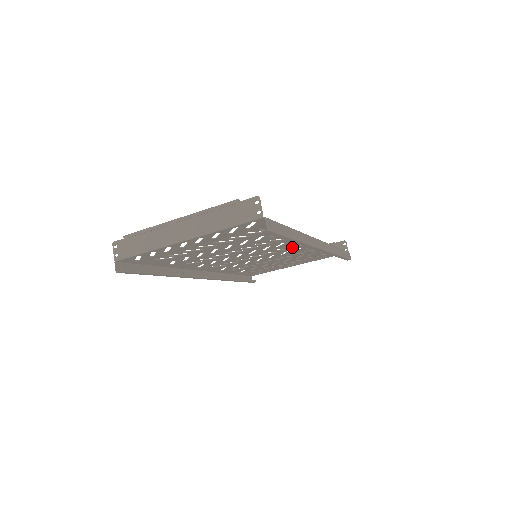
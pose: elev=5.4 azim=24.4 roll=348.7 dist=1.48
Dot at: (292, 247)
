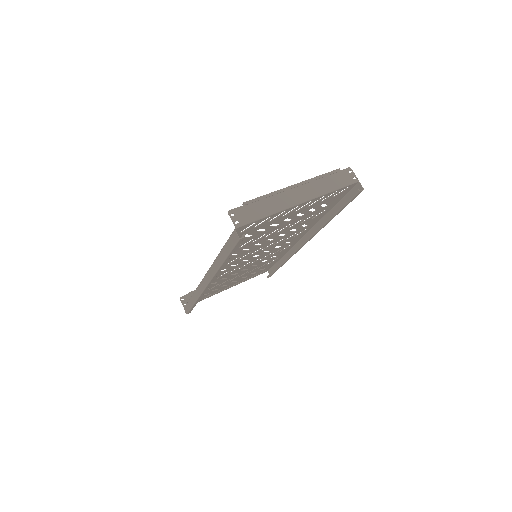
Dot at: (283, 245)
